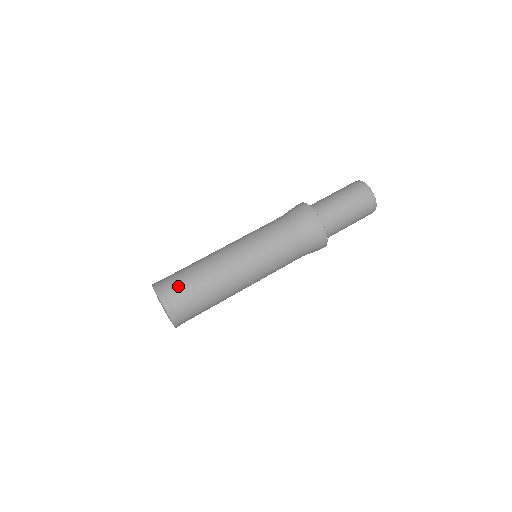
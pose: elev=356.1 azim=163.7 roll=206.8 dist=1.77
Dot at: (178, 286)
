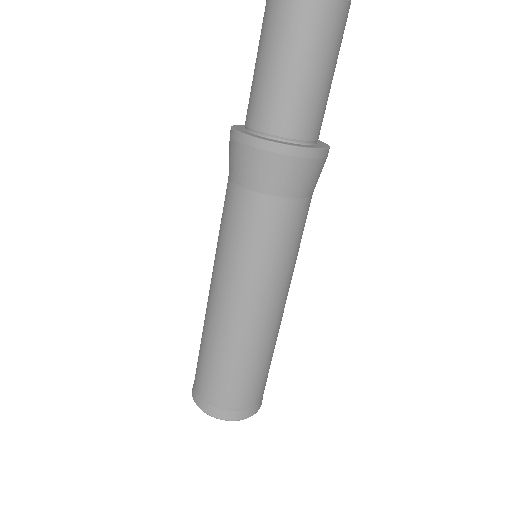
Dot at: (244, 396)
